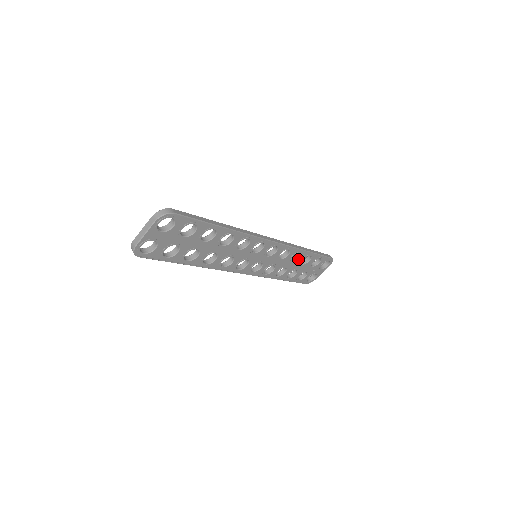
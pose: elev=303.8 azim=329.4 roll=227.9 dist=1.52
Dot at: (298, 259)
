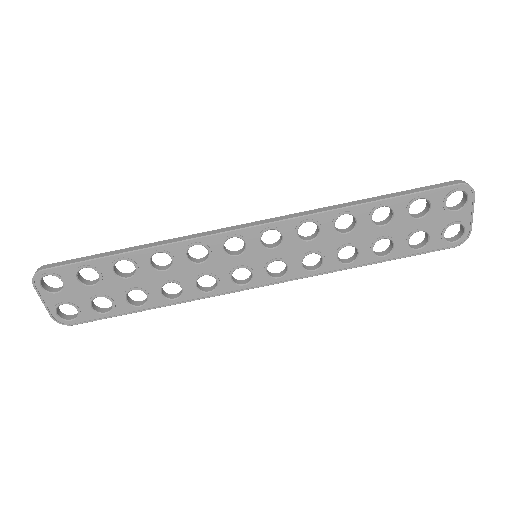
Dot at: (357, 223)
